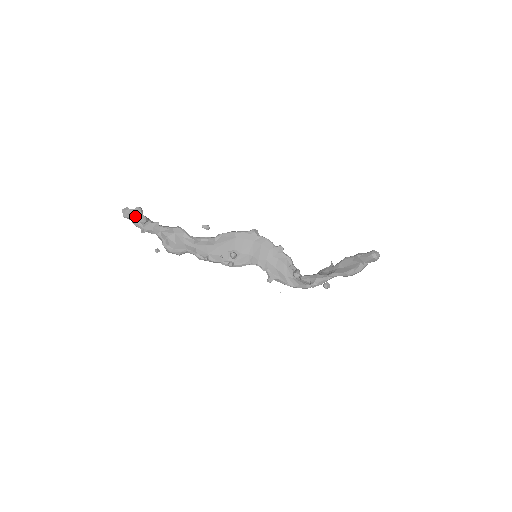
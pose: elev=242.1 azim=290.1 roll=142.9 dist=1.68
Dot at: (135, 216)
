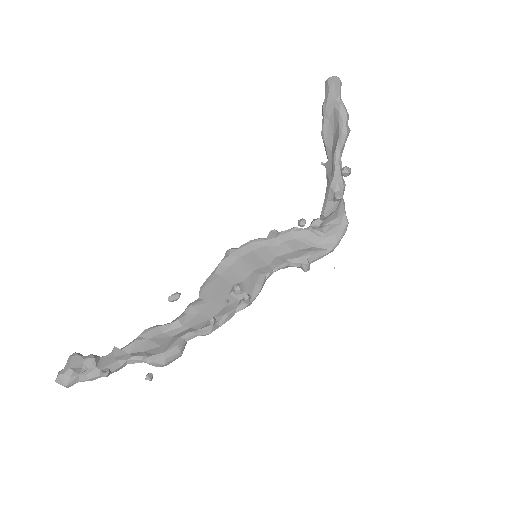
Dot at: (77, 368)
